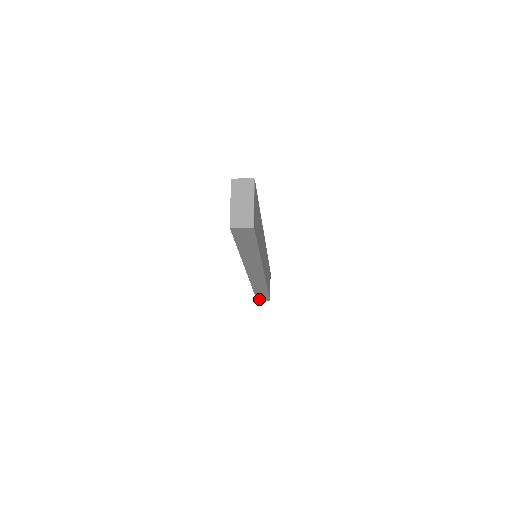
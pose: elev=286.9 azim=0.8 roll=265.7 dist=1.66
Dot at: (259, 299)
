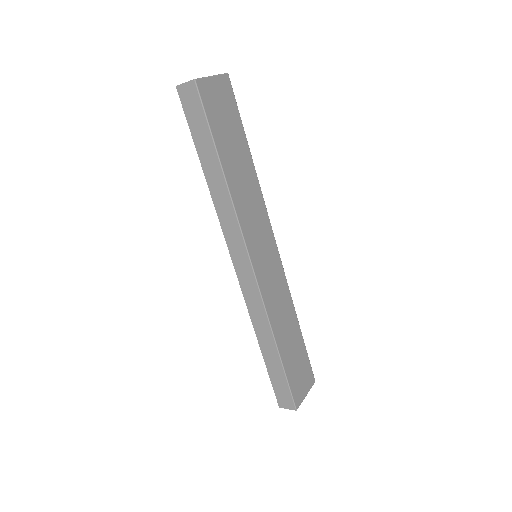
Dot at: (280, 401)
